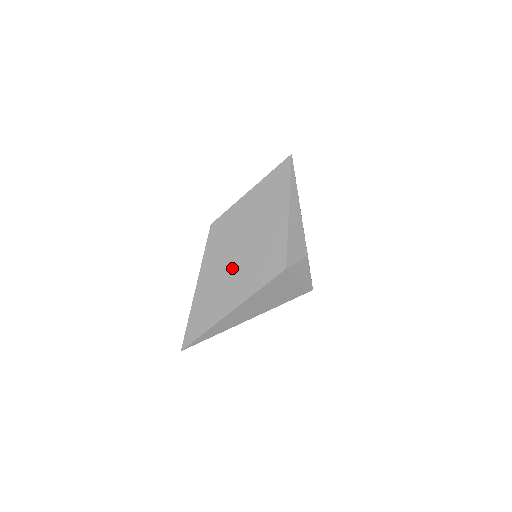
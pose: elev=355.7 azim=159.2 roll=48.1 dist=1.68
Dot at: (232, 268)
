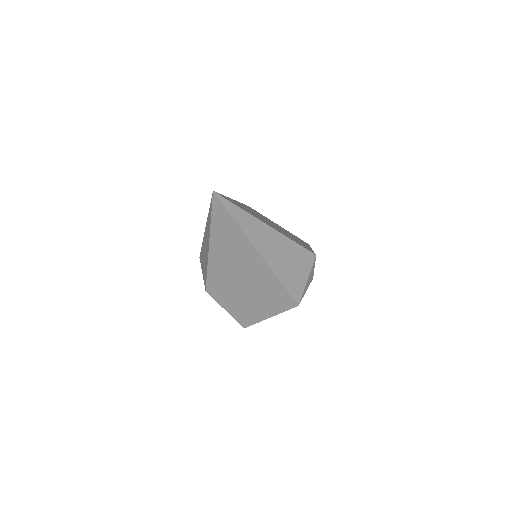
Dot at: occluded
